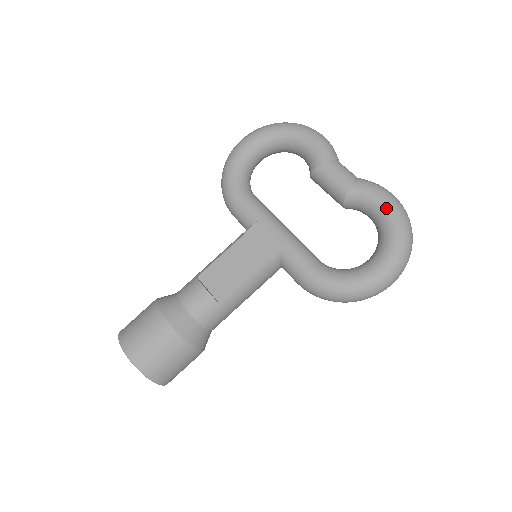
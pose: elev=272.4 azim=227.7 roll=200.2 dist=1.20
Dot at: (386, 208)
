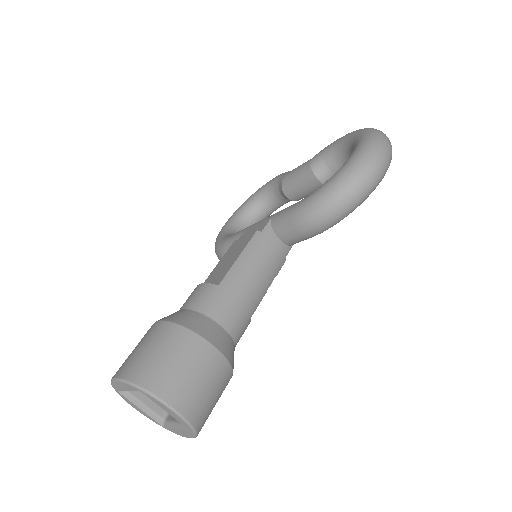
Dot at: (343, 138)
